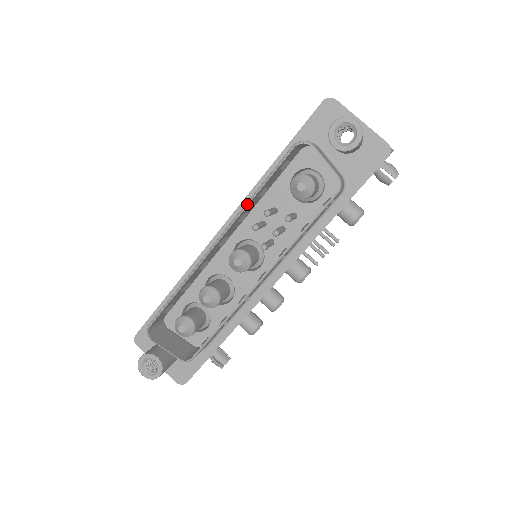
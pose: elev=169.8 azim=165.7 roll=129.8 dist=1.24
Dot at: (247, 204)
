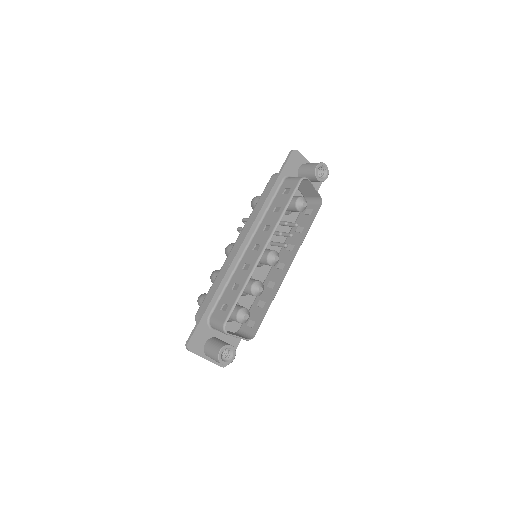
Dot at: occluded
